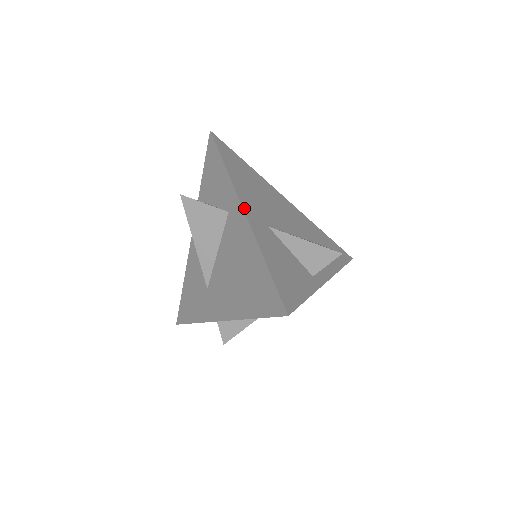
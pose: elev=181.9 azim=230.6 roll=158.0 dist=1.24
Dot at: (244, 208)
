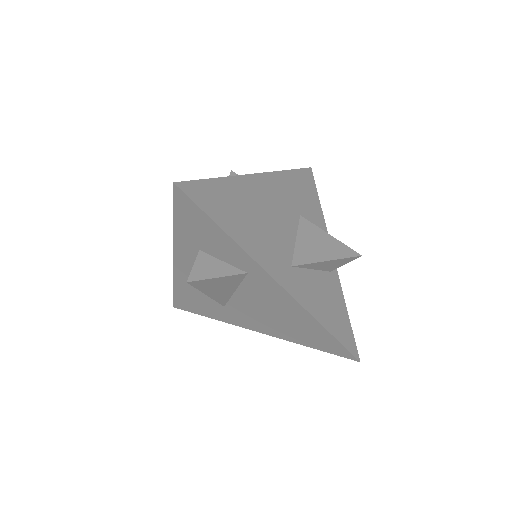
Dot at: (276, 279)
